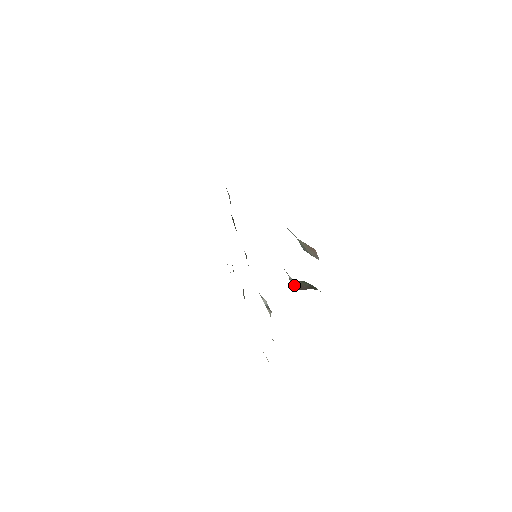
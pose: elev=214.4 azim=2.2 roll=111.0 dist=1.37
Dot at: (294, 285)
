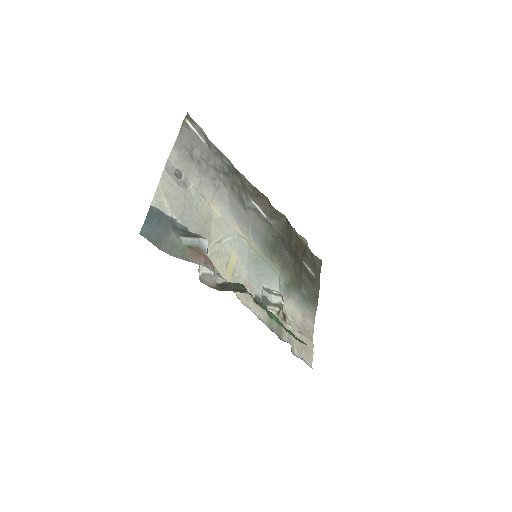
Dot at: (221, 286)
